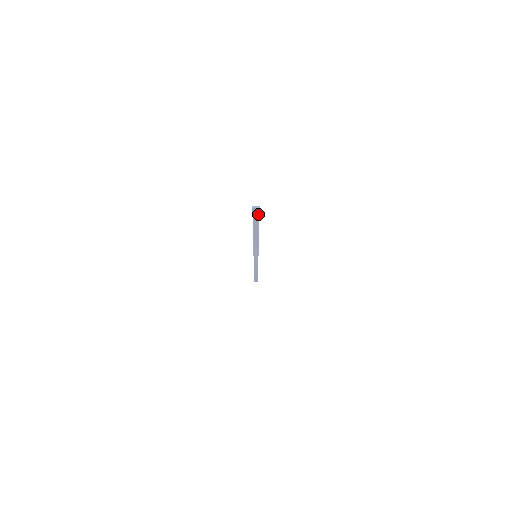
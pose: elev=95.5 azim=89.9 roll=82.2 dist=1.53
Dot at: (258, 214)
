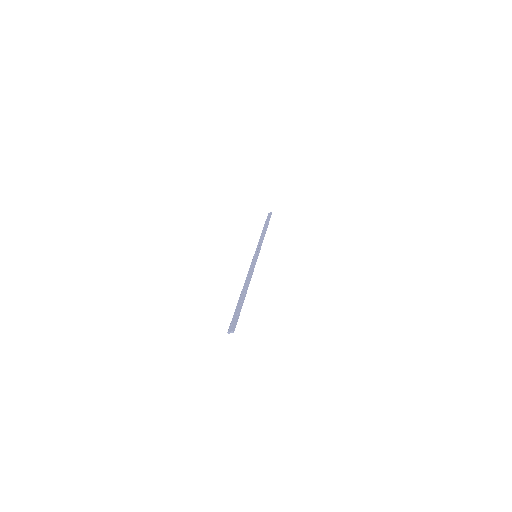
Dot at: (236, 323)
